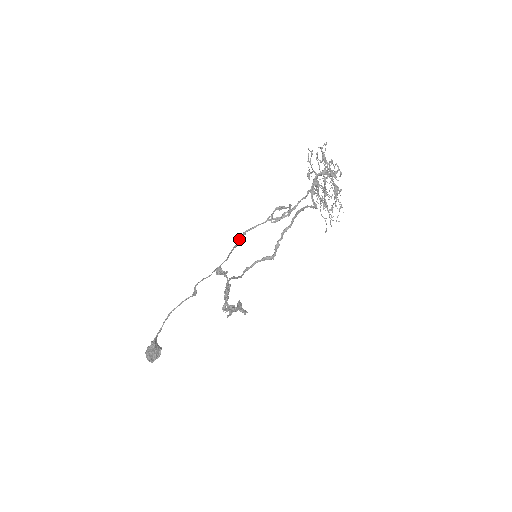
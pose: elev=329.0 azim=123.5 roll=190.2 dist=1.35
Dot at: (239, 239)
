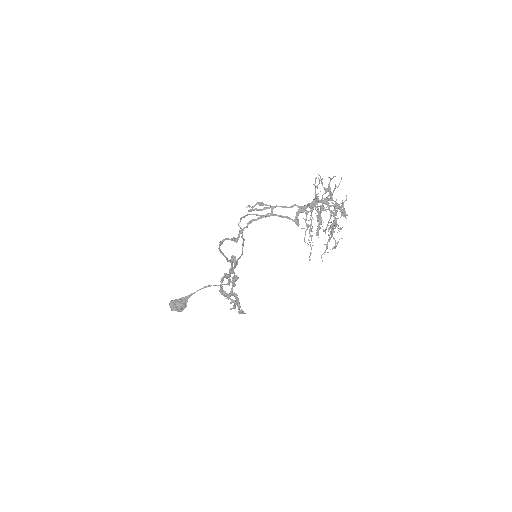
Dot at: (239, 226)
